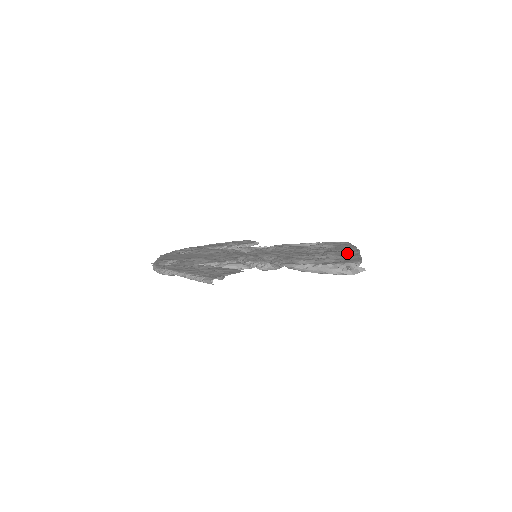
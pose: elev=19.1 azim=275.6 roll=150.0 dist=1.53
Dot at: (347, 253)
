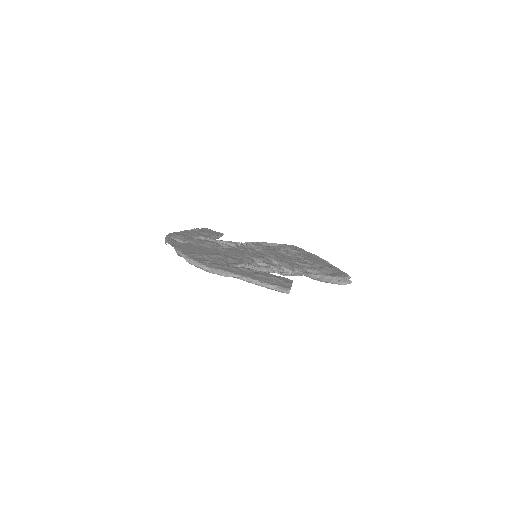
Dot at: (324, 263)
